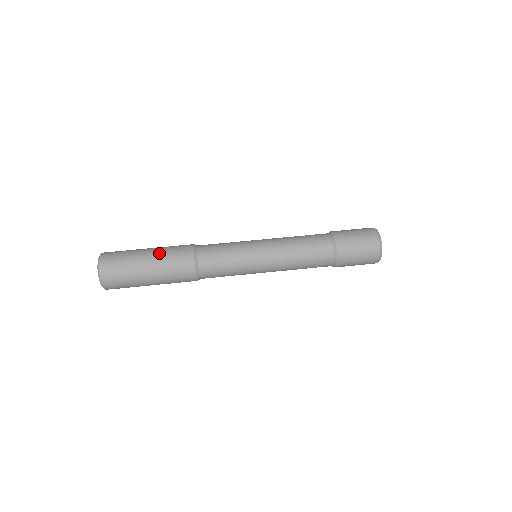
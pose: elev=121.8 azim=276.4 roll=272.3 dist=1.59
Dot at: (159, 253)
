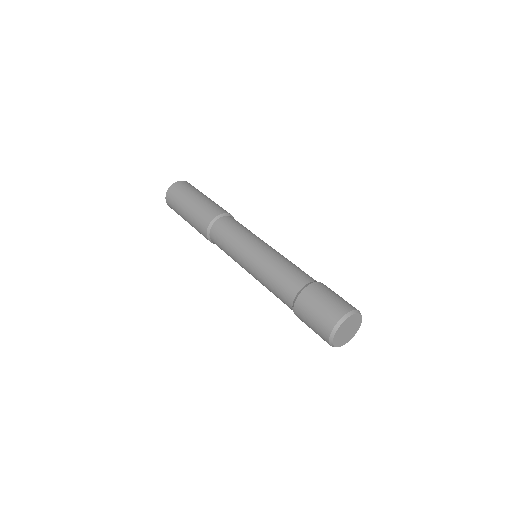
Dot at: (209, 200)
